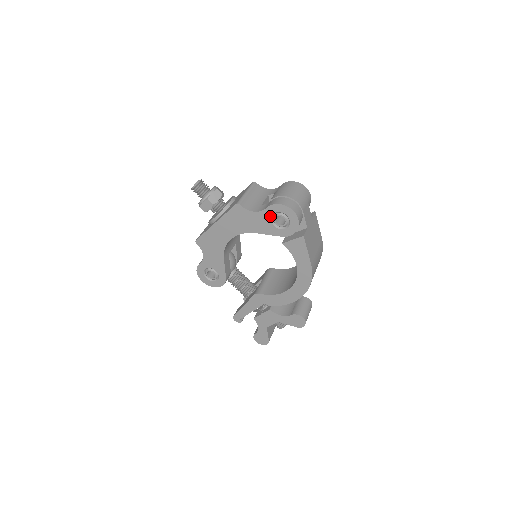
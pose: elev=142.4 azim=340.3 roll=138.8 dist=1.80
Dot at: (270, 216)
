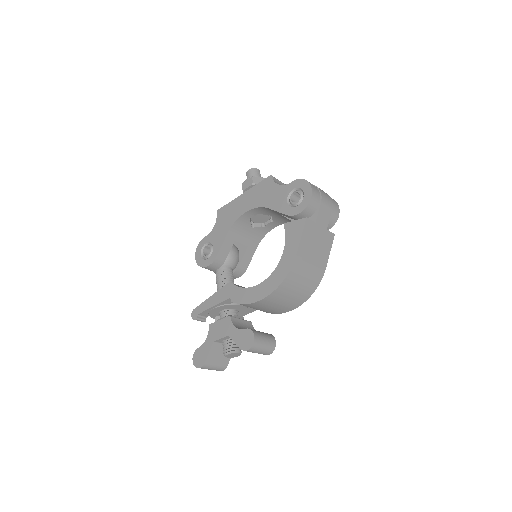
Dot at: (290, 191)
